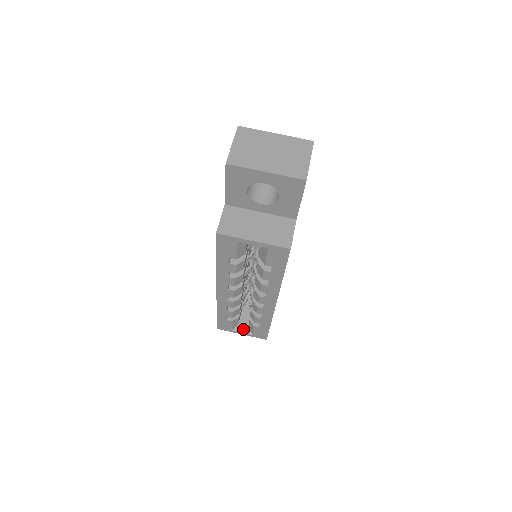
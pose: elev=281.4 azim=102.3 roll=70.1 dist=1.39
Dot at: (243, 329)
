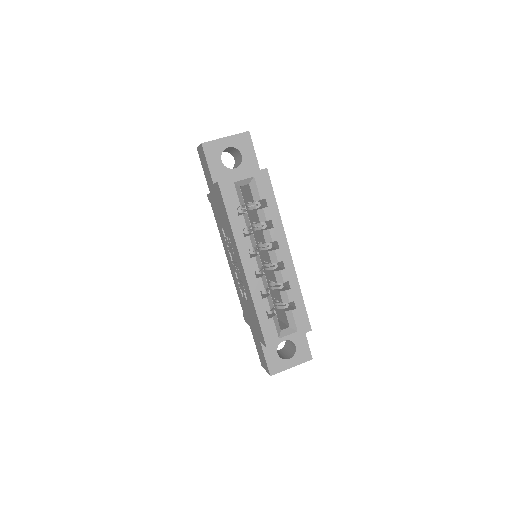
Dot at: (287, 332)
